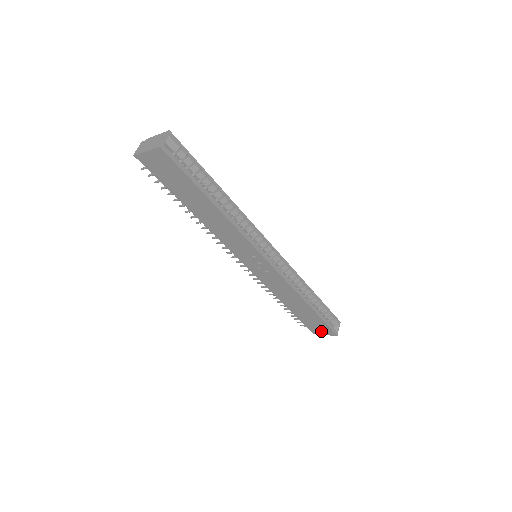
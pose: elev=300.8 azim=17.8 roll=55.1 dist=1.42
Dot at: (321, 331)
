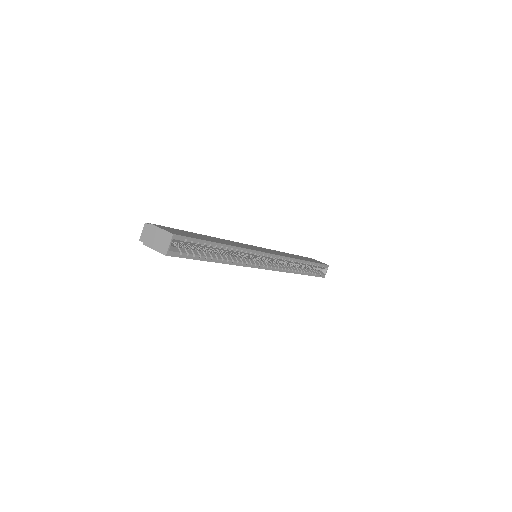
Dot at: occluded
